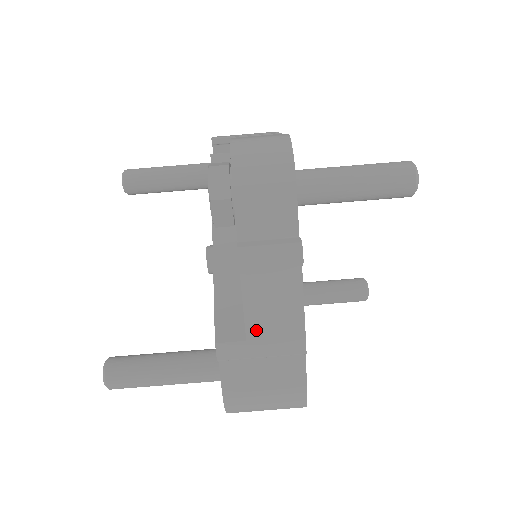
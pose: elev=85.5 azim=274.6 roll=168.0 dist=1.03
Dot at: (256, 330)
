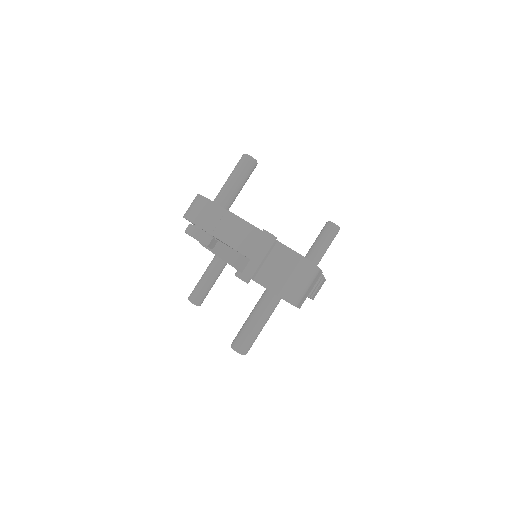
Dot at: (249, 252)
